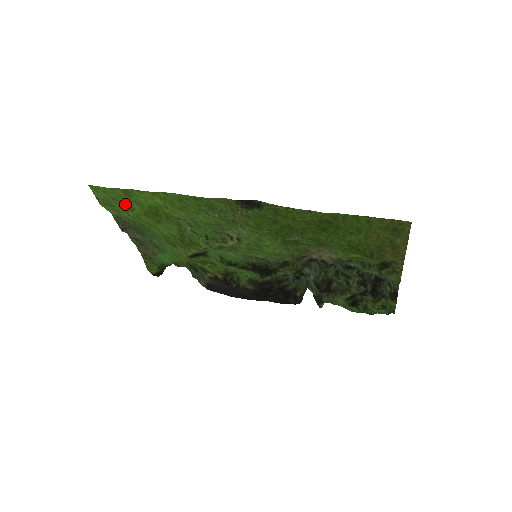
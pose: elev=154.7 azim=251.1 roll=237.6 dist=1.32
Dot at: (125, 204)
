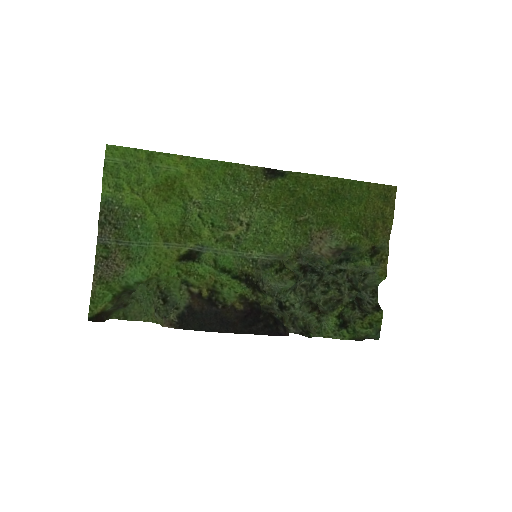
Dot at: (137, 174)
